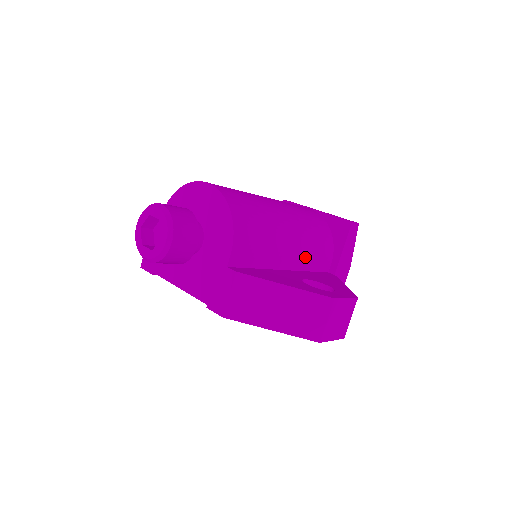
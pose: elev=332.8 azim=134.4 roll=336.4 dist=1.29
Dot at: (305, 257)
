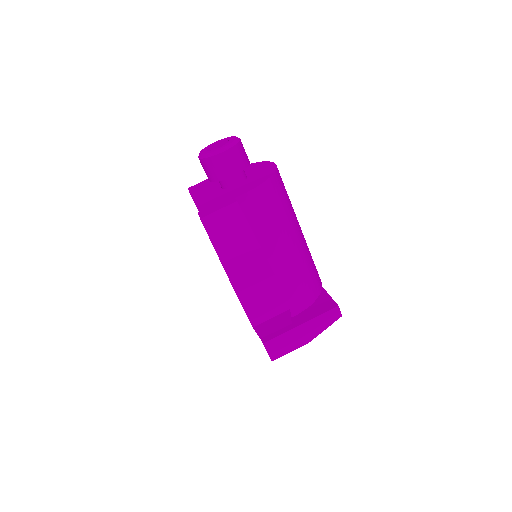
Dot at: (285, 277)
